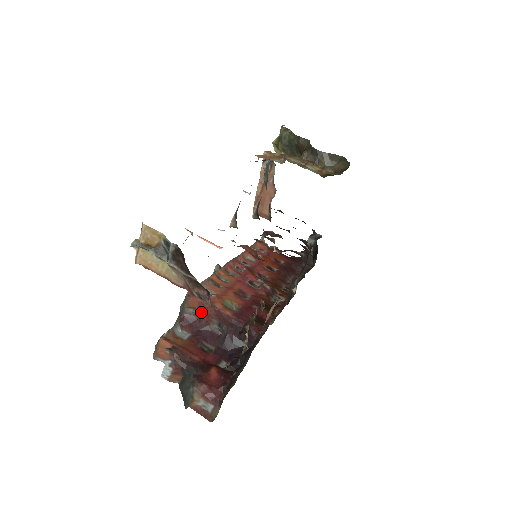
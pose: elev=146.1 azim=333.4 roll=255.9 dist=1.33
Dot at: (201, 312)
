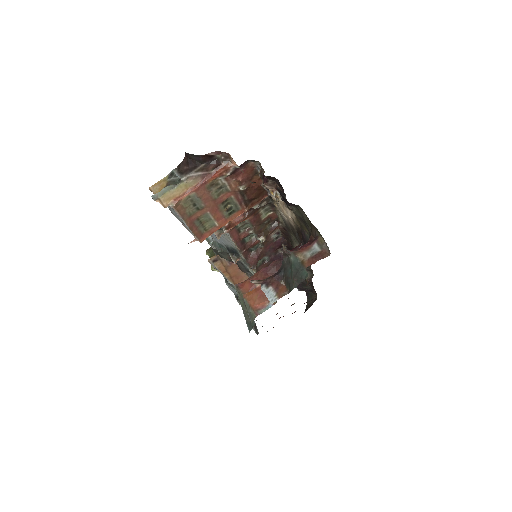
Dot at: occluded
